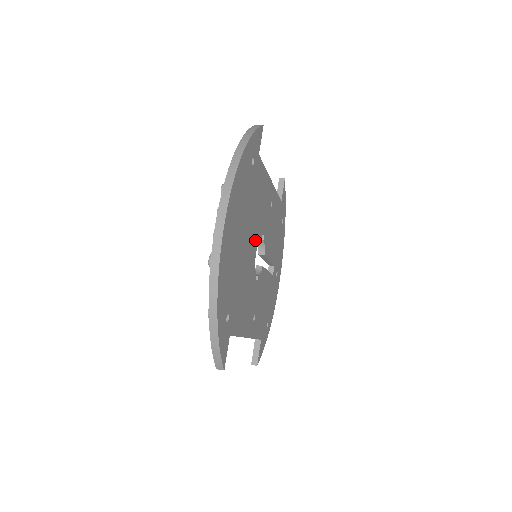
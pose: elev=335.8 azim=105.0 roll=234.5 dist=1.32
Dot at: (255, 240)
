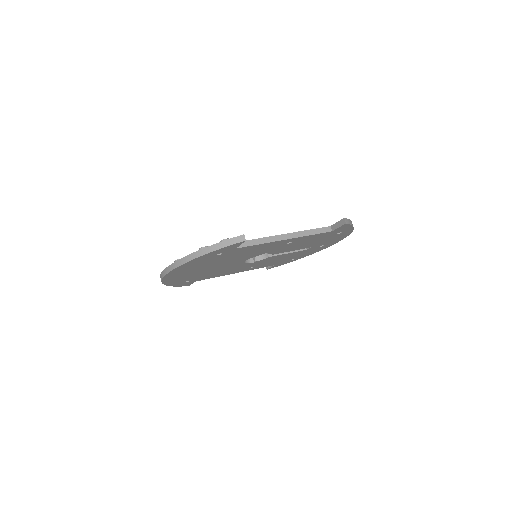
Dot at: (241, 260)
